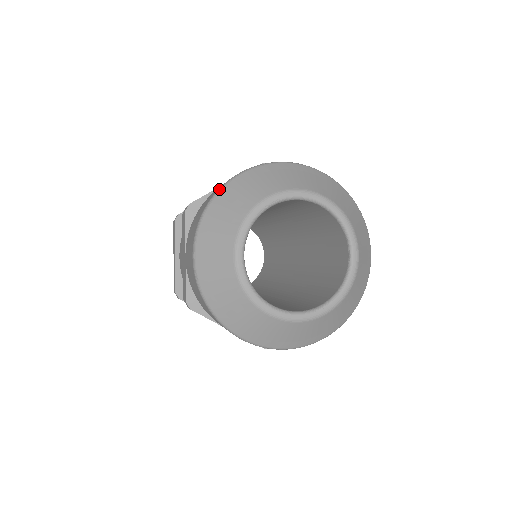
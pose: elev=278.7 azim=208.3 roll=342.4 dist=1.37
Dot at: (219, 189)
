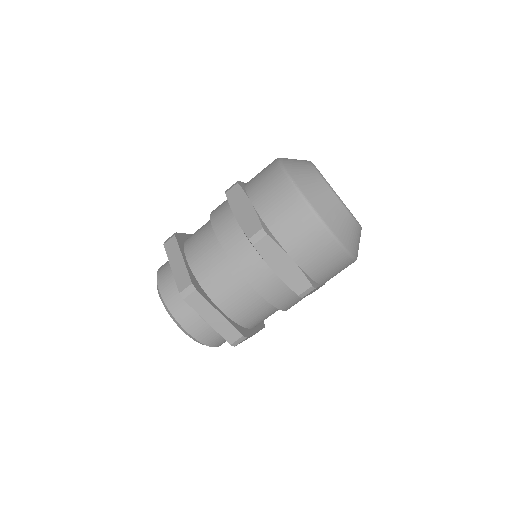
Dot at: occluded
